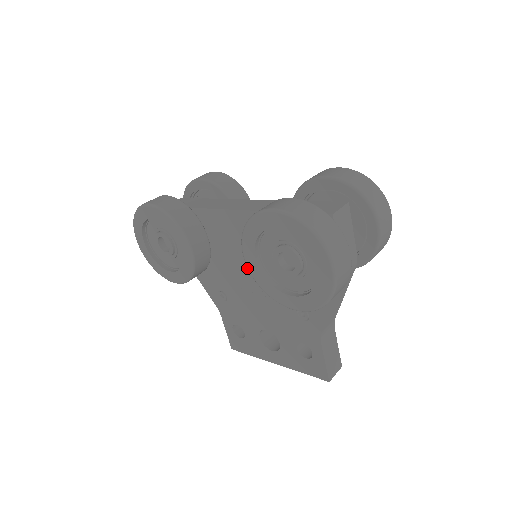
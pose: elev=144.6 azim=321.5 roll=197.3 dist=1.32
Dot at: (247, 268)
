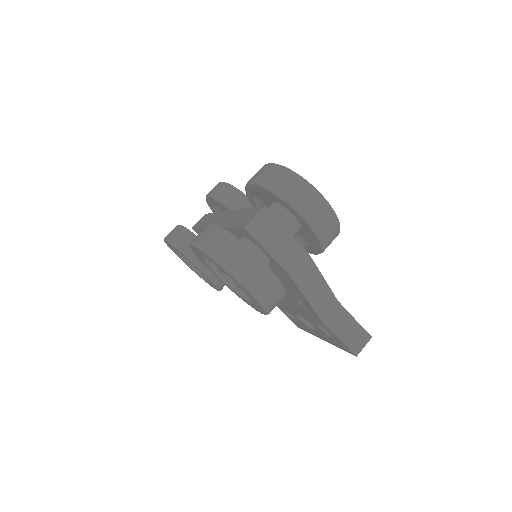
Dot at: occluded
